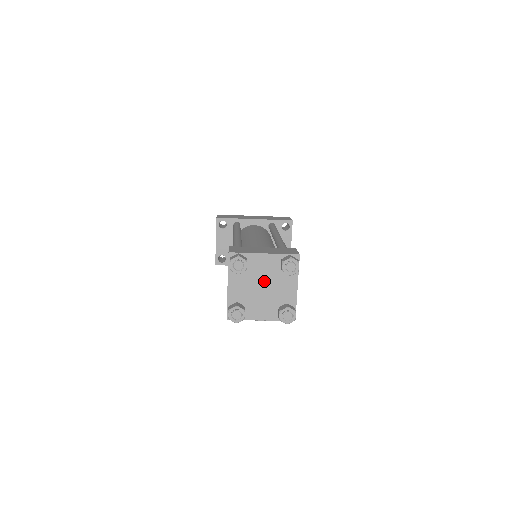
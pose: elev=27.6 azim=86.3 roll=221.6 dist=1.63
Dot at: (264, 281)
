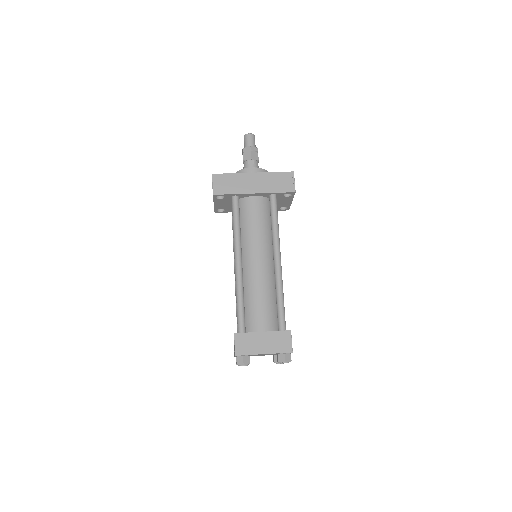
Dot at: occluded
